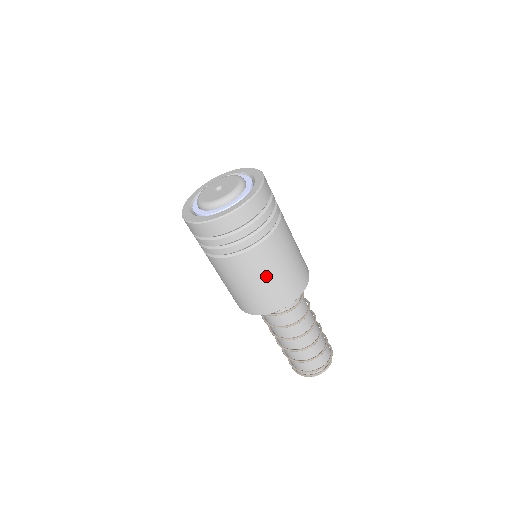
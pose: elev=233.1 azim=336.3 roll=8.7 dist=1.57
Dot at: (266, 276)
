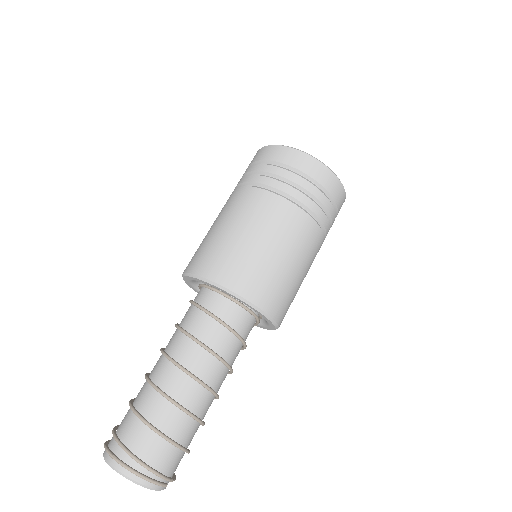
Dot at: (276, 245)
